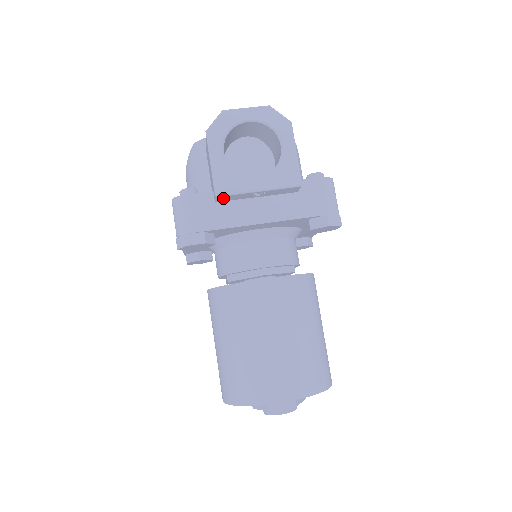
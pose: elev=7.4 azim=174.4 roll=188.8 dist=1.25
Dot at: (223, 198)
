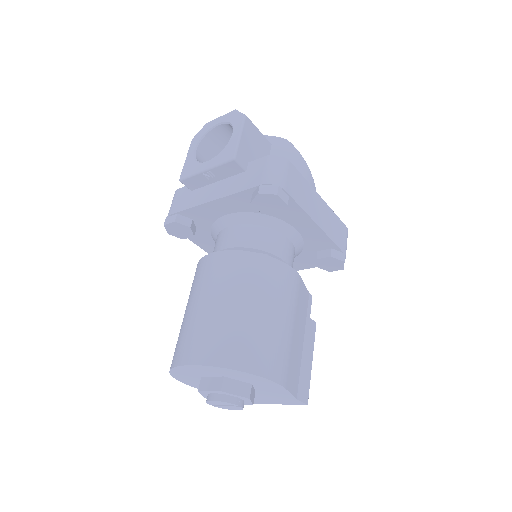
Dot at: (189, 184)
